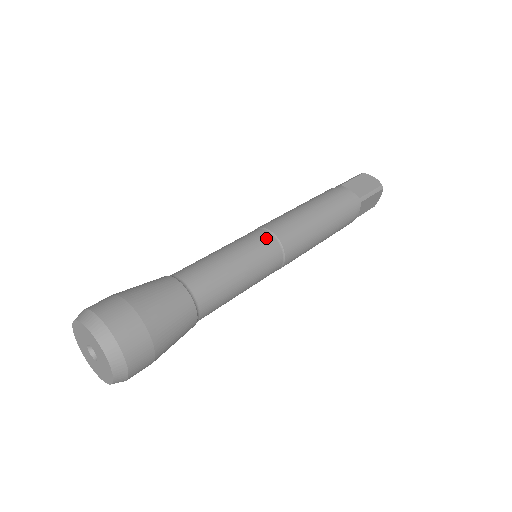
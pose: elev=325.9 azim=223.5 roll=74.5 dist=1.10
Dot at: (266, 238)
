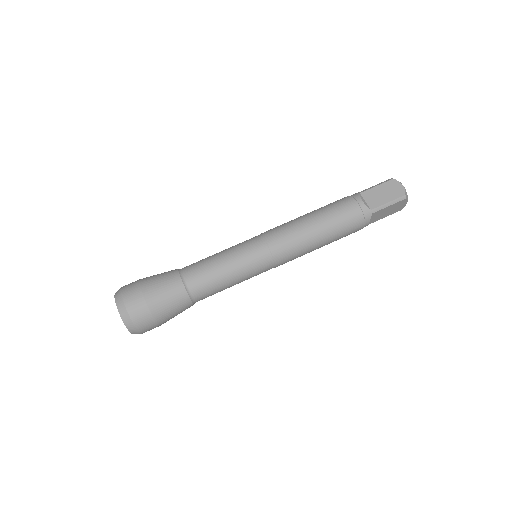
Dot at: (259, 247)
